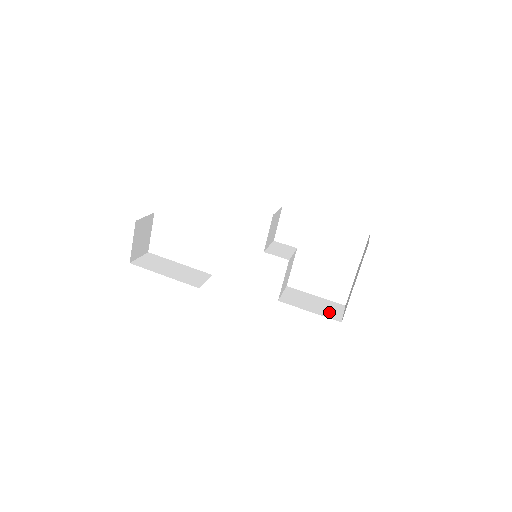
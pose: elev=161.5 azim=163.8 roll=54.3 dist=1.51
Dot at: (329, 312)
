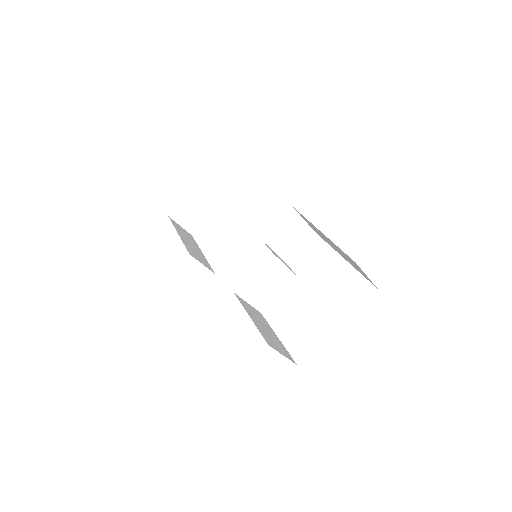
Dot at: (270, 338)
